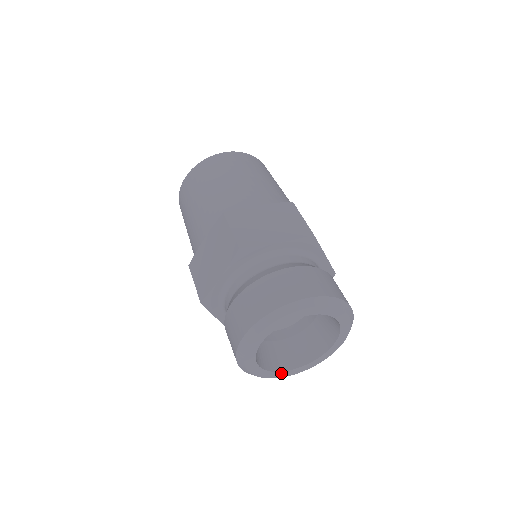
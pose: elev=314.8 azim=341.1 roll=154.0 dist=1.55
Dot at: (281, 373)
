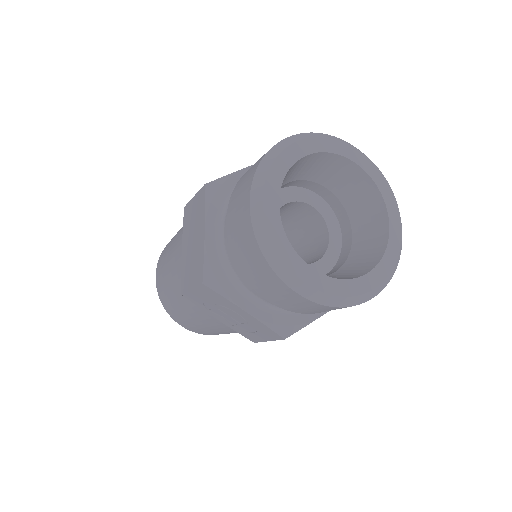
Dot at: (355, 283)
